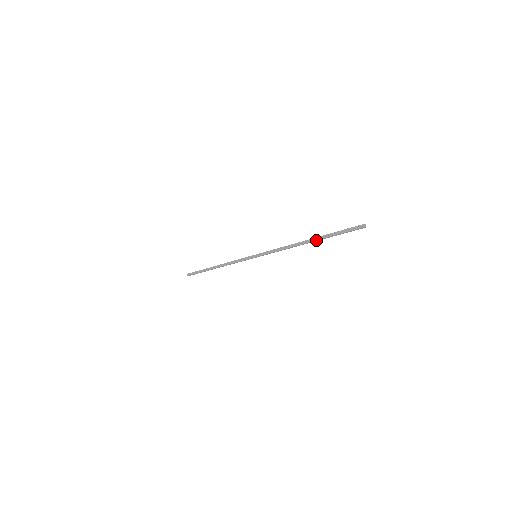
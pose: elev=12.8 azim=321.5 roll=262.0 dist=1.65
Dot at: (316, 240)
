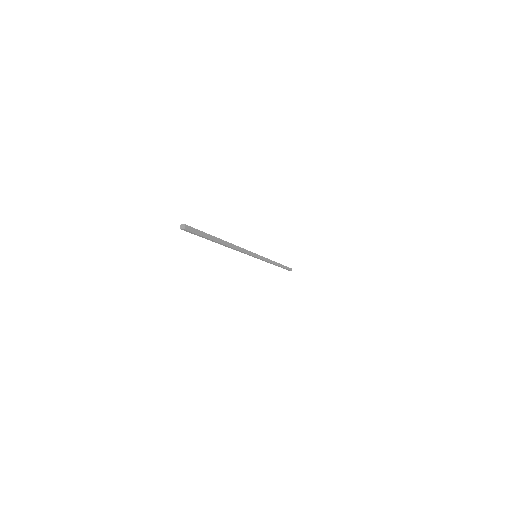
Dot at: (216, 242)
